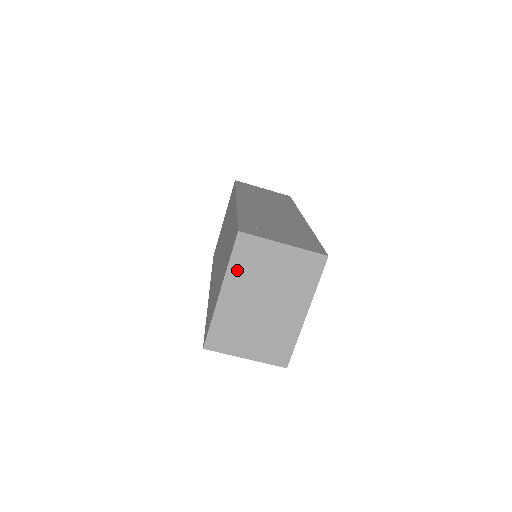
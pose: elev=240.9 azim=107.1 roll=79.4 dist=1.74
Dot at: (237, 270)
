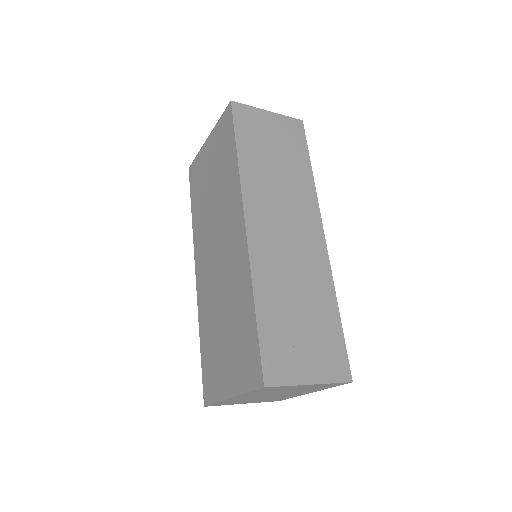
Dot at: (253, 393)
